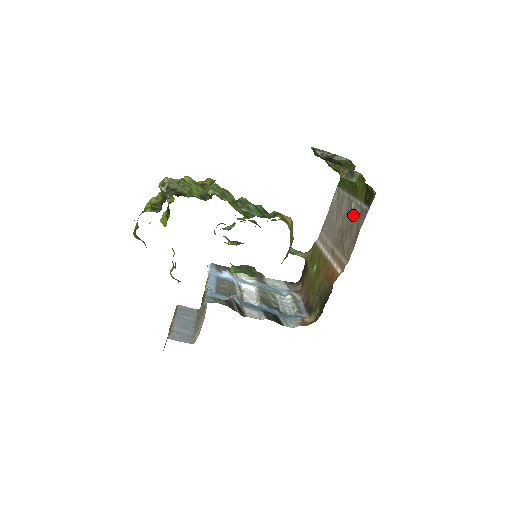
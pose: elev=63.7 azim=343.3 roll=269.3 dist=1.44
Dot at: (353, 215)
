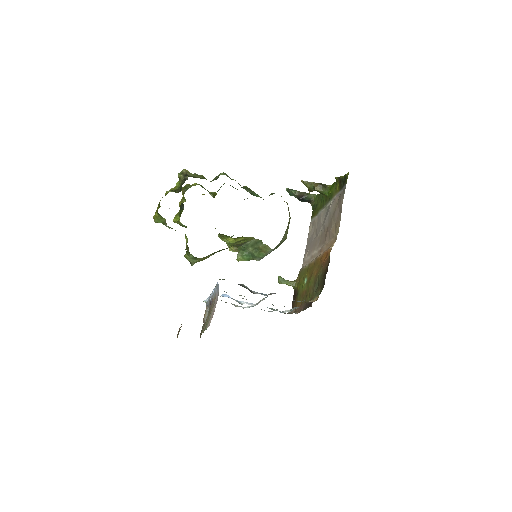
Dot at: (333, 207)
